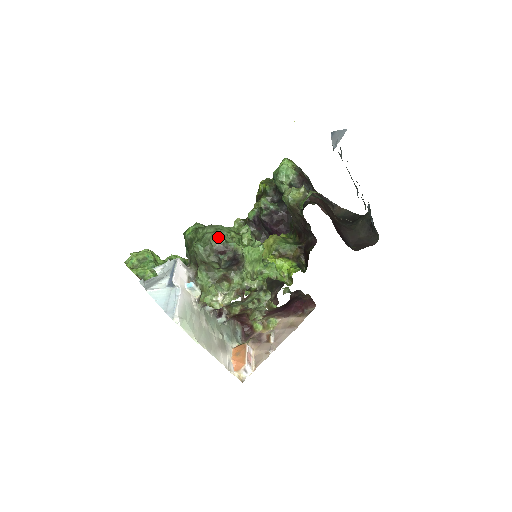
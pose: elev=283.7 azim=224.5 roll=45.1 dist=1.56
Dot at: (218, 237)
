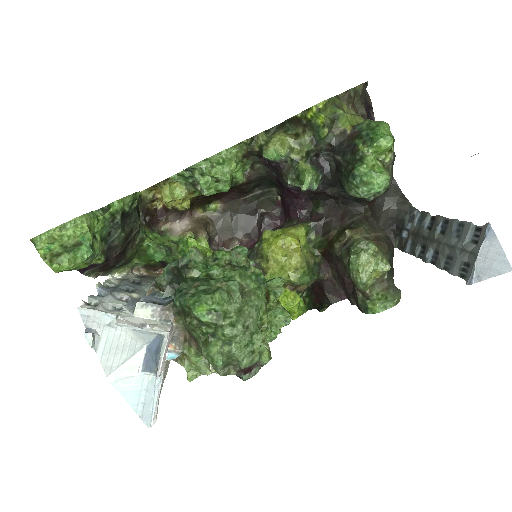
Dot at: (253, 358)
